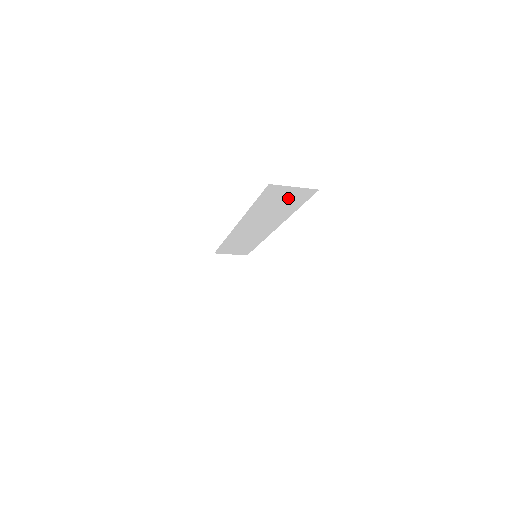
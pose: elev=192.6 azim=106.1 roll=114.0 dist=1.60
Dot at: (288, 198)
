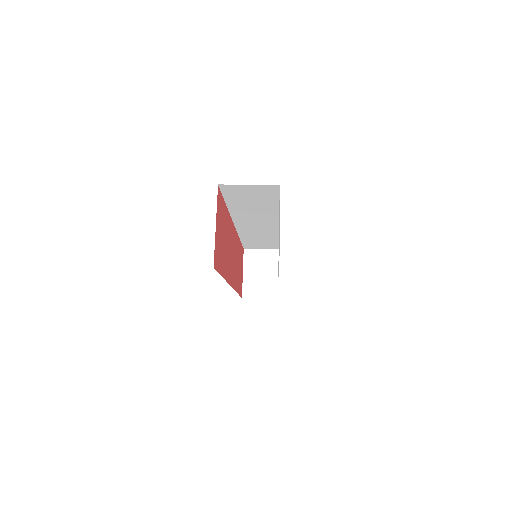
Dot at: (256, 195)
